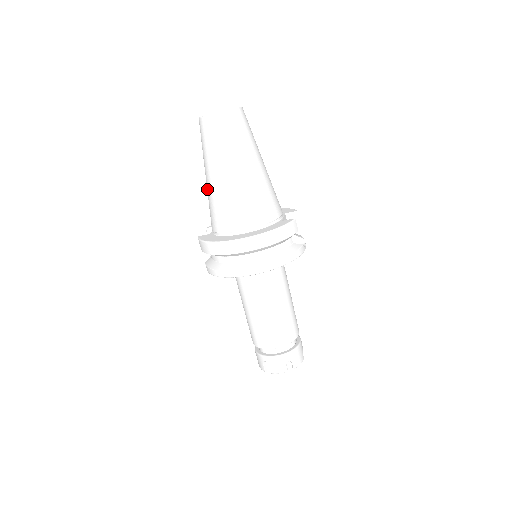
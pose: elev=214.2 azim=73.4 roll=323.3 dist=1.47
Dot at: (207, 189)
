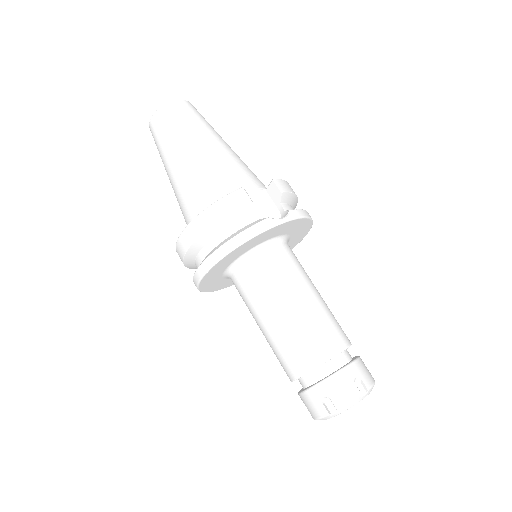
Dot at: occluded
